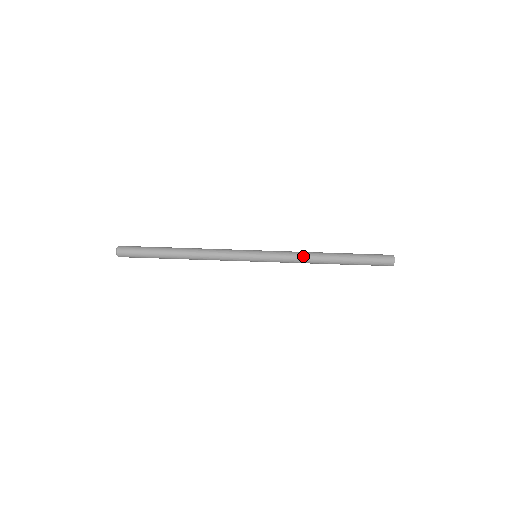
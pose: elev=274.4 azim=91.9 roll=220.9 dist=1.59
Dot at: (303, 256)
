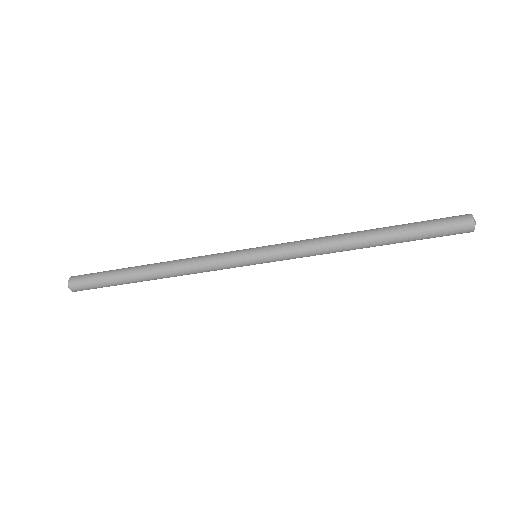
Dot at: occluded
